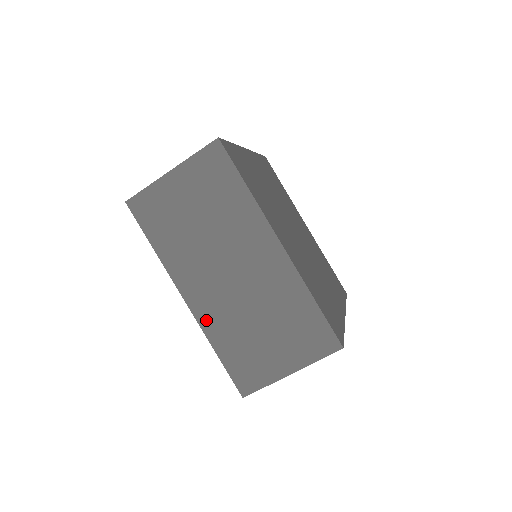
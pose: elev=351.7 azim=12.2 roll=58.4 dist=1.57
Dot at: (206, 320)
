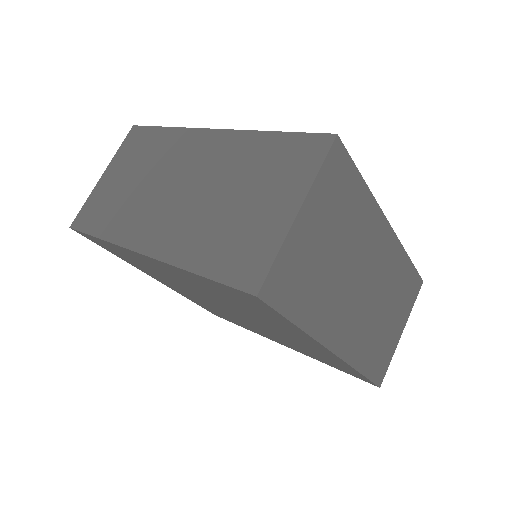
Dot at: (352, 353)
